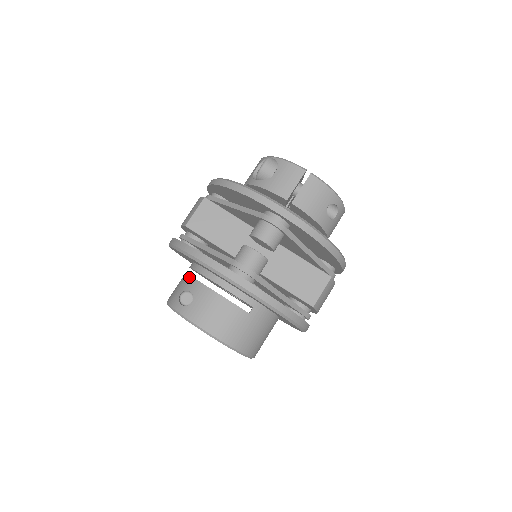
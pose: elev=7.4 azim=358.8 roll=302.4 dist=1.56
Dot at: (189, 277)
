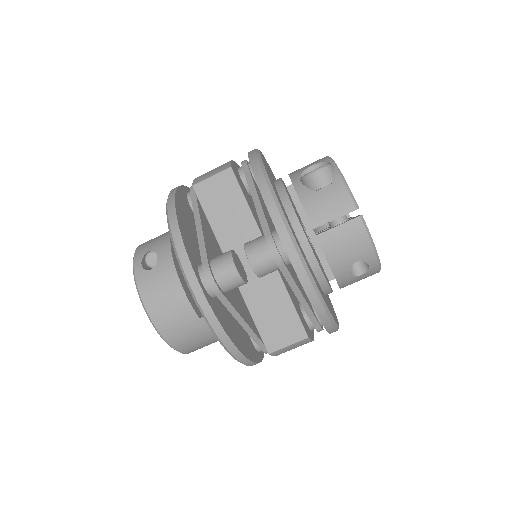
Dot at: (168, 239)
